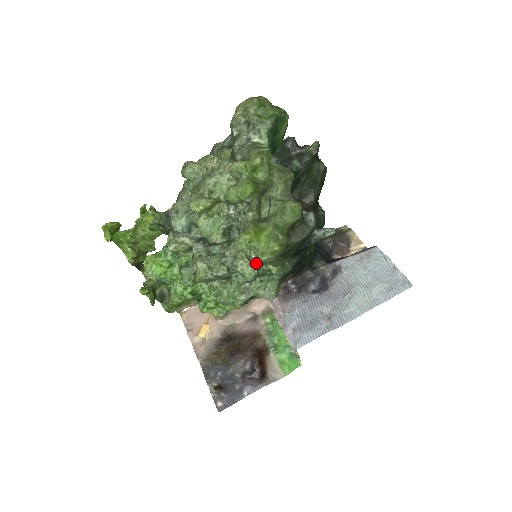
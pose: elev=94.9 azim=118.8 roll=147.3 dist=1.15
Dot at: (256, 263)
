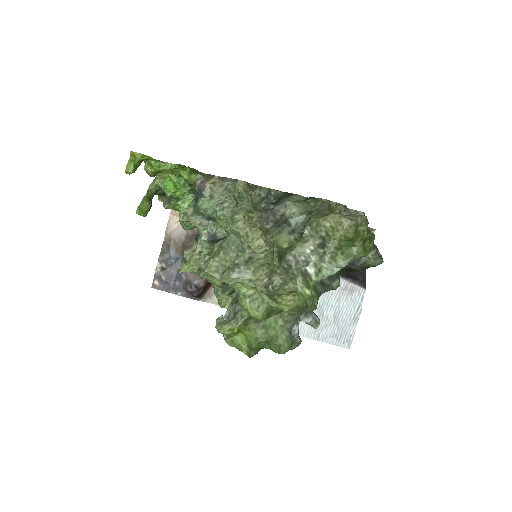
Dot at: (224, 336)
